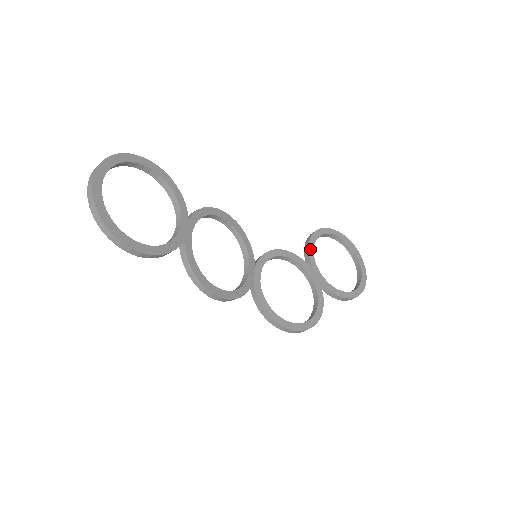
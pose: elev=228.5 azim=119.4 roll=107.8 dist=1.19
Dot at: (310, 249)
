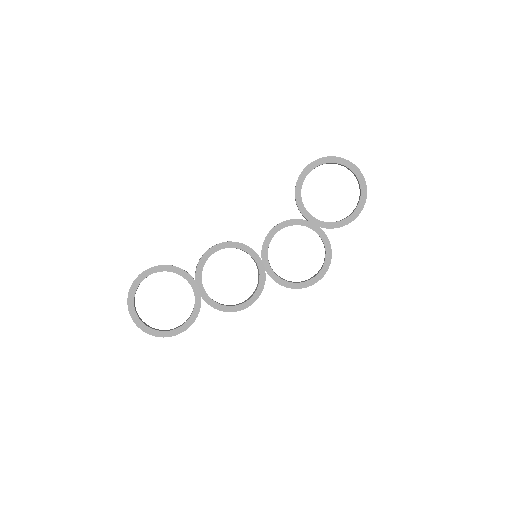
Dot at: (299, 204)
